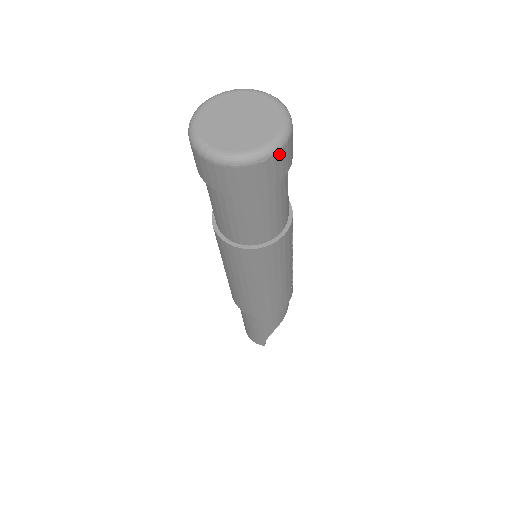
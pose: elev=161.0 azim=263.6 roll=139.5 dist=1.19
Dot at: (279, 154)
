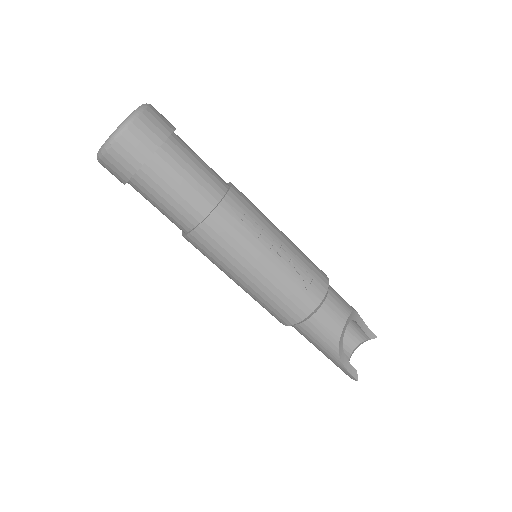
Dot at: (121, 139)
